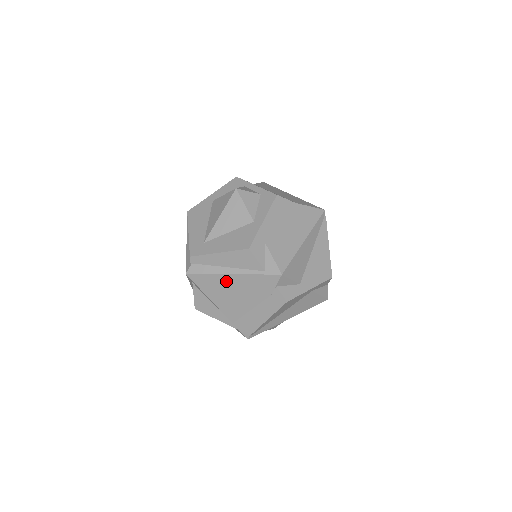
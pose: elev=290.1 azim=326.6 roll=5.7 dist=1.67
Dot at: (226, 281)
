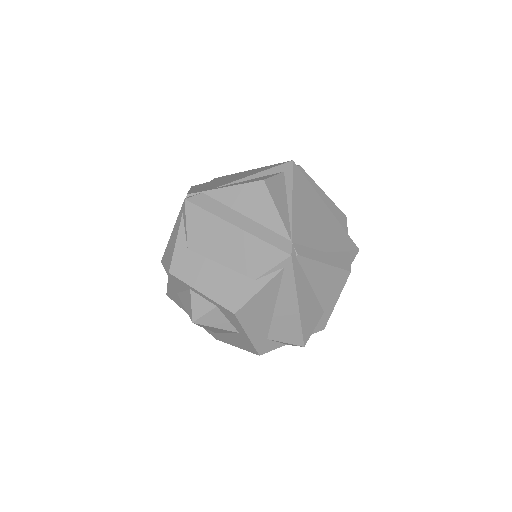
Dot at: occluded
